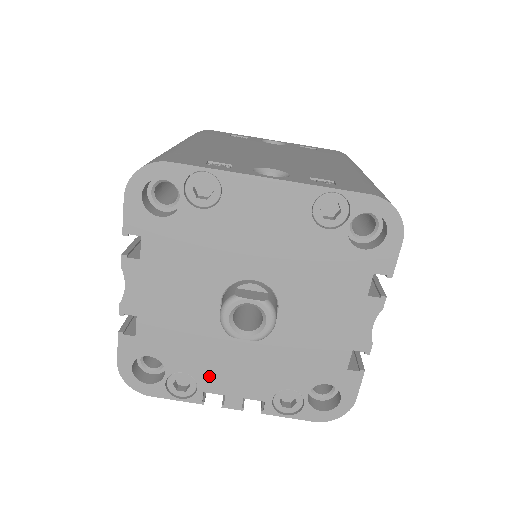
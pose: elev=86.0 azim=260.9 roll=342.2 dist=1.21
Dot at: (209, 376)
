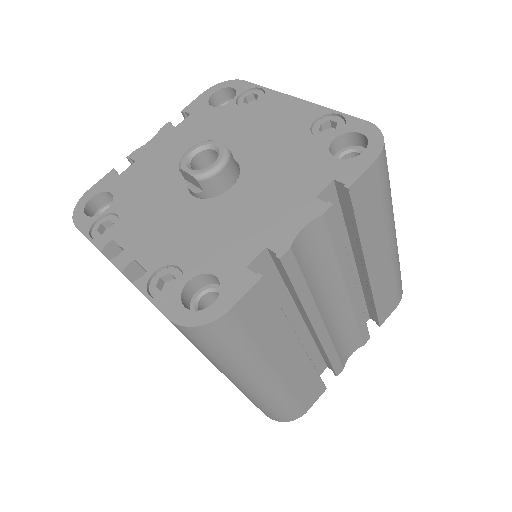
Dot at: (131, 226)
